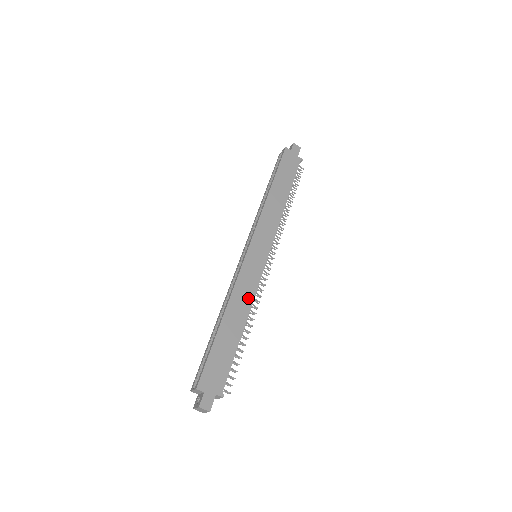
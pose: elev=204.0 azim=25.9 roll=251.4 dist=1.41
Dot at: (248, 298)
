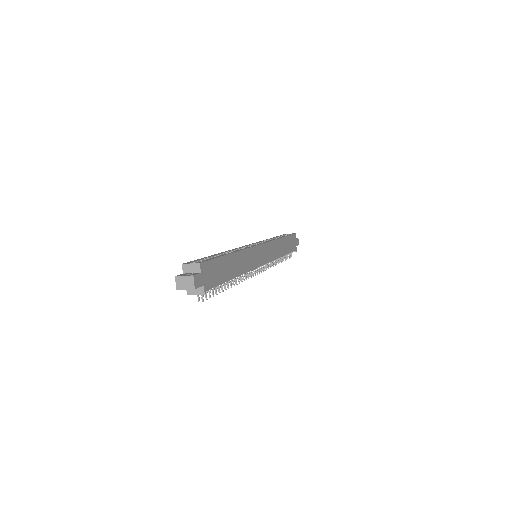
Dot at: (247, 266)
